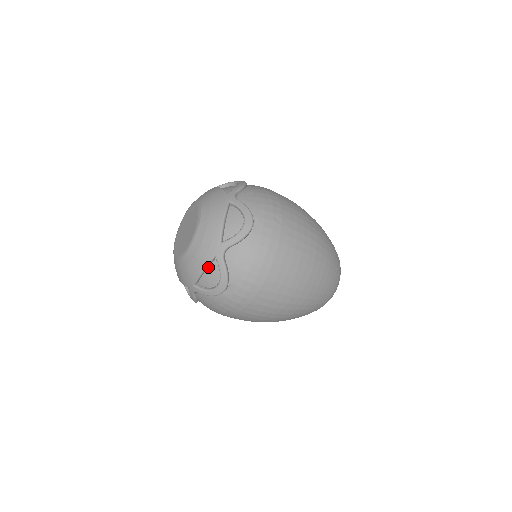
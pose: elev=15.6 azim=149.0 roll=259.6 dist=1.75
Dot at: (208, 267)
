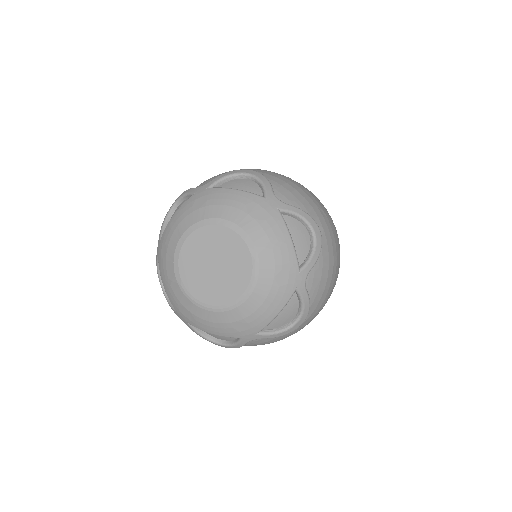
Dot at: (283, 305)
